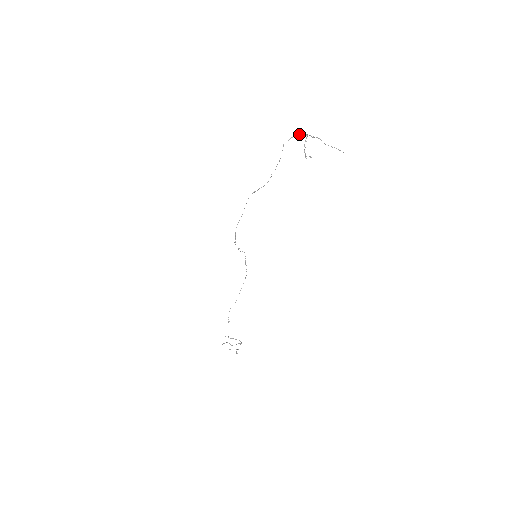
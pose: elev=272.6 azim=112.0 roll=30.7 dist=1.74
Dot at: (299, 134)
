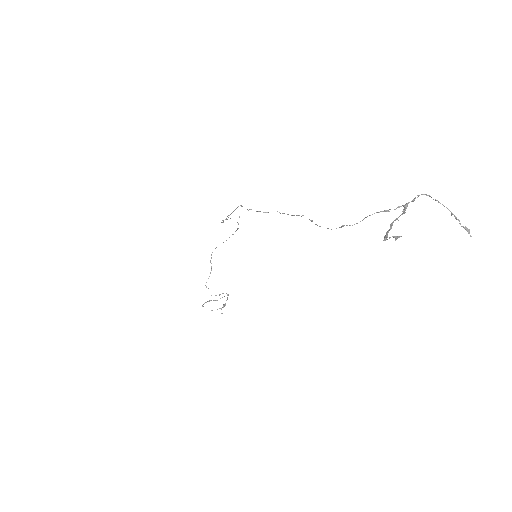
Dot at: (386, 210)
